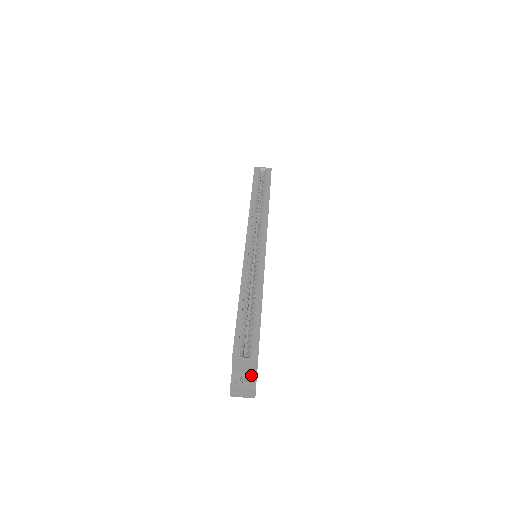
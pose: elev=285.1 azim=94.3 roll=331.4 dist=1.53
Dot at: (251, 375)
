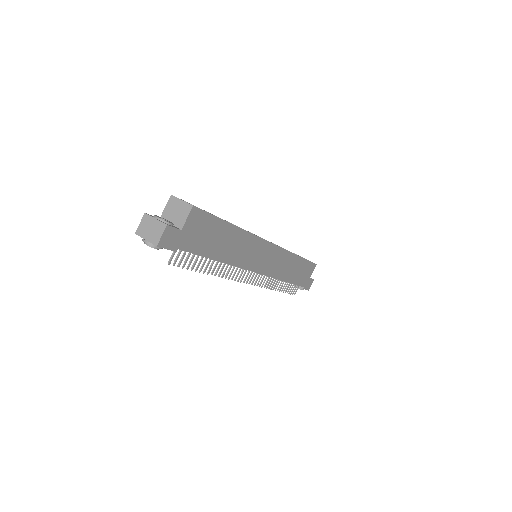
Dot at: (174, 224)
